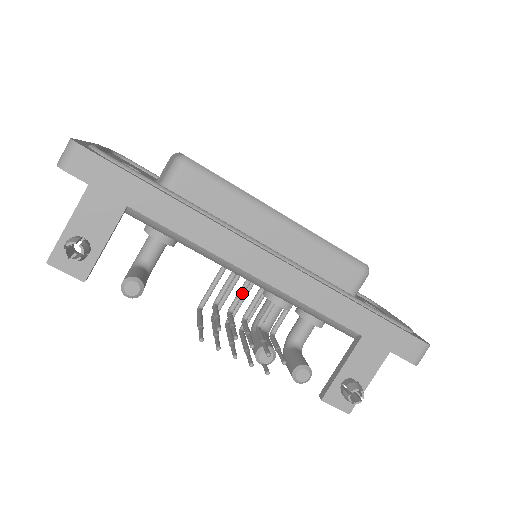
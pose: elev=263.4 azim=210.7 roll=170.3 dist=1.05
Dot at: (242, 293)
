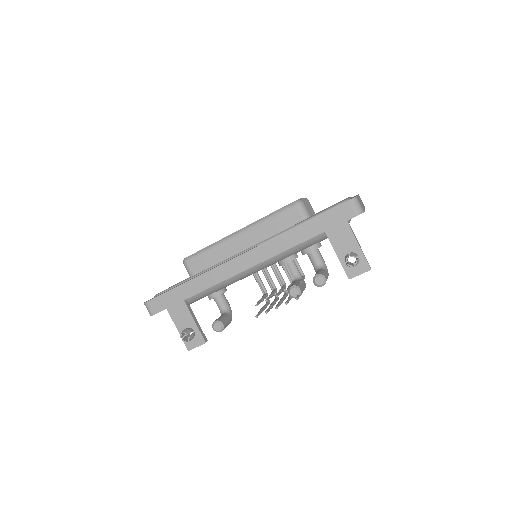
Dot at: (269, 277)
